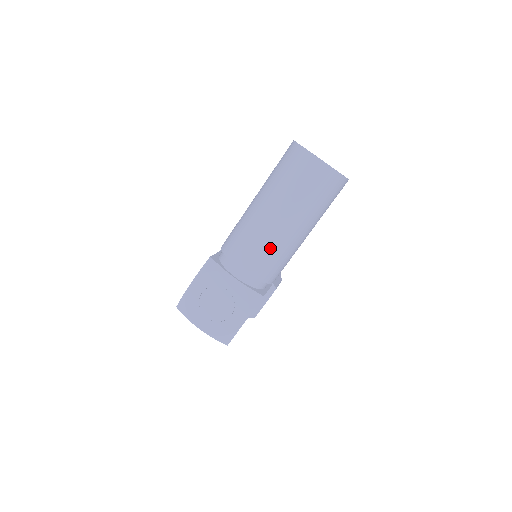
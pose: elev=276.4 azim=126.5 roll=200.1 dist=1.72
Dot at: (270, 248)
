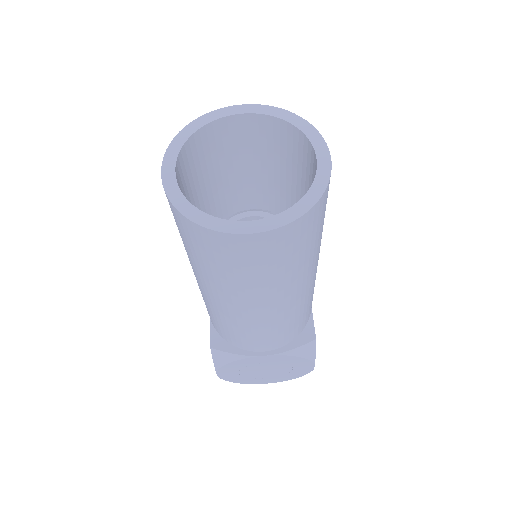
Dot at: (281, 325)
